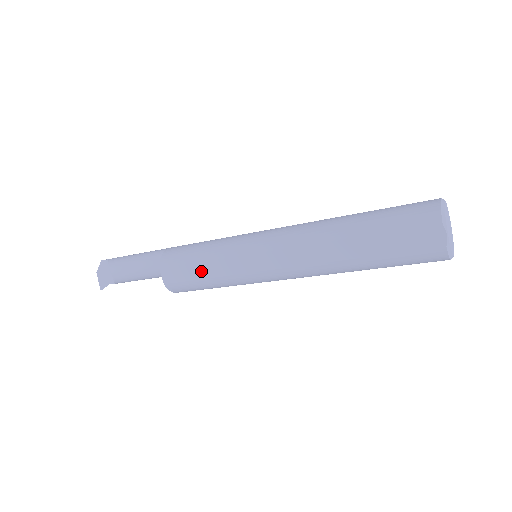
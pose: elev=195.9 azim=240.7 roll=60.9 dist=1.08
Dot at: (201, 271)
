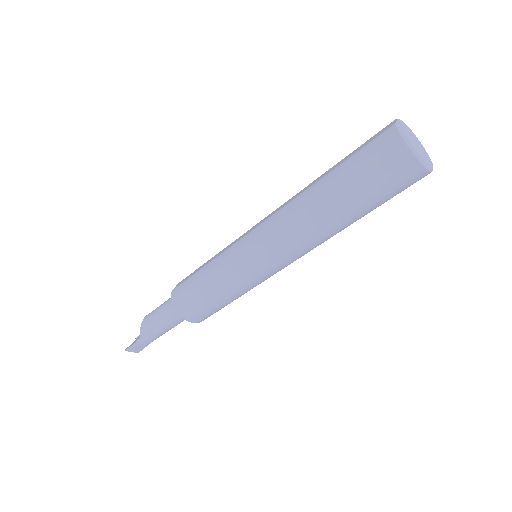
Dot at: (205, 264)
